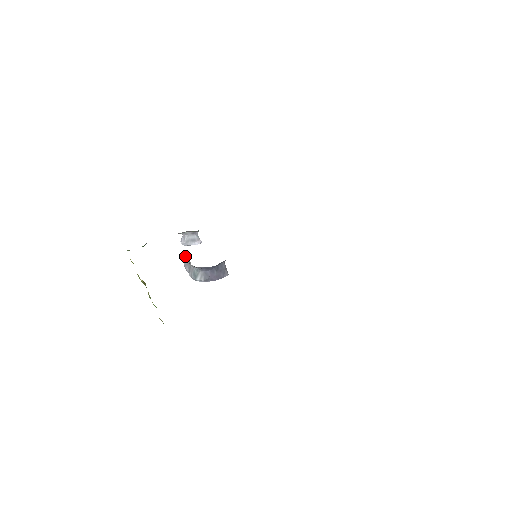
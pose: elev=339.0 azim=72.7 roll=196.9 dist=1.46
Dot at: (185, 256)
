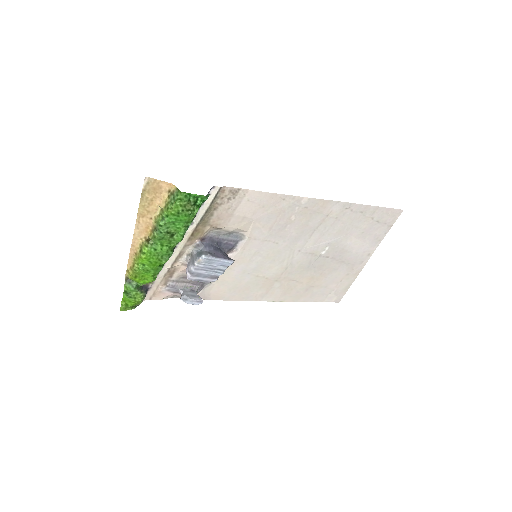
Dot at: (186, 263)
